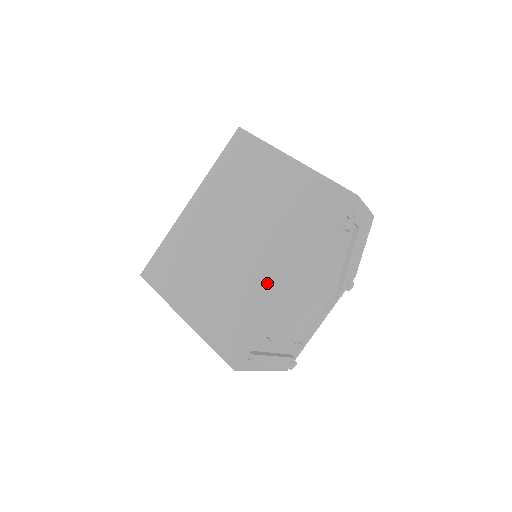
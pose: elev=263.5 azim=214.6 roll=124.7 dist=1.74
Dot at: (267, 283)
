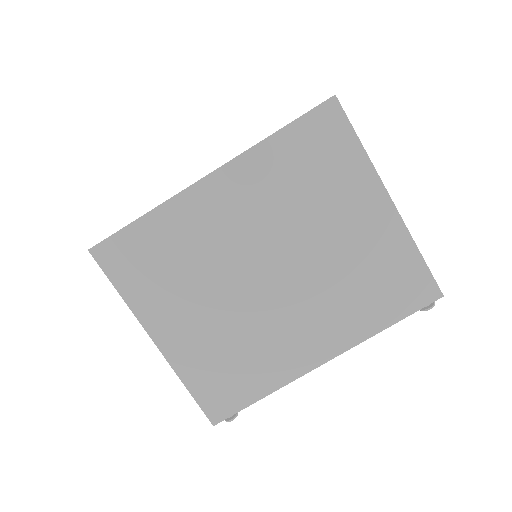
Dot at: (292, 347)
